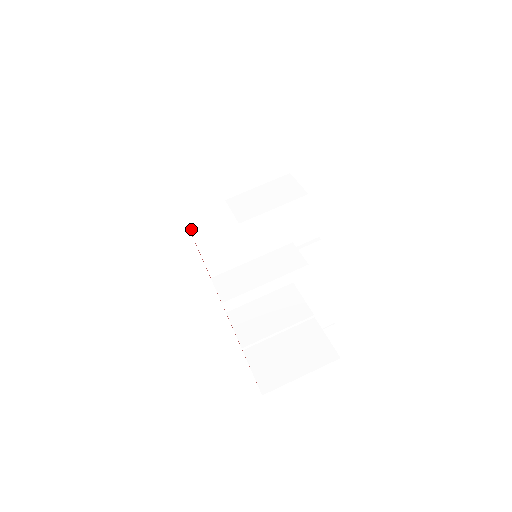
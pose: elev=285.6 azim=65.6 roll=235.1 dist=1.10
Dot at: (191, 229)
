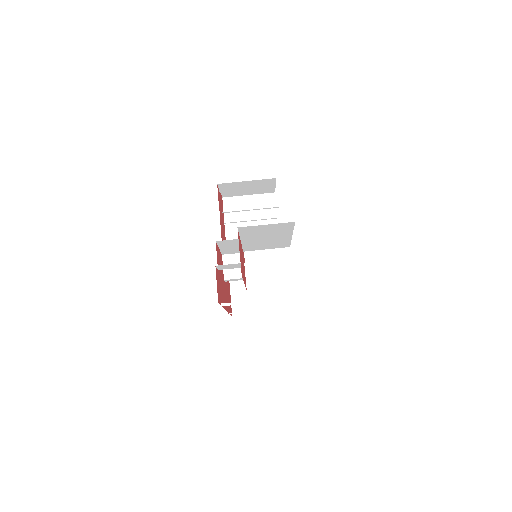
Dot at: (218, 267)
